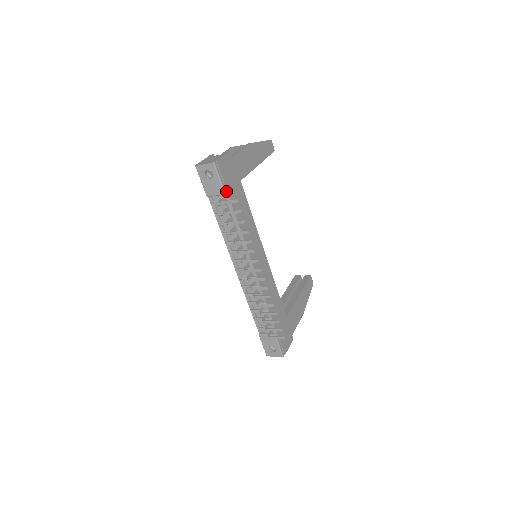
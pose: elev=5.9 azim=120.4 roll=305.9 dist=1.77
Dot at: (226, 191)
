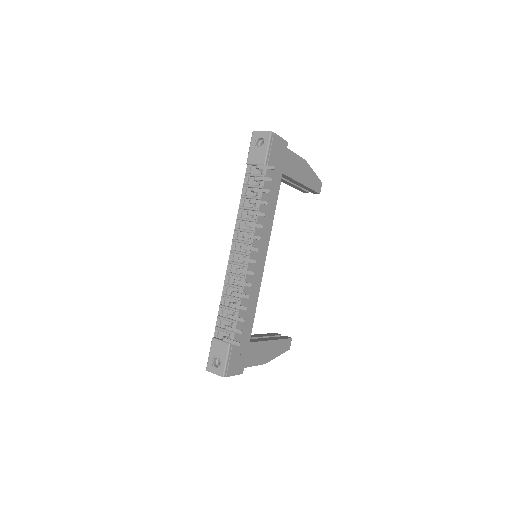
Dot at: (267, 164)
